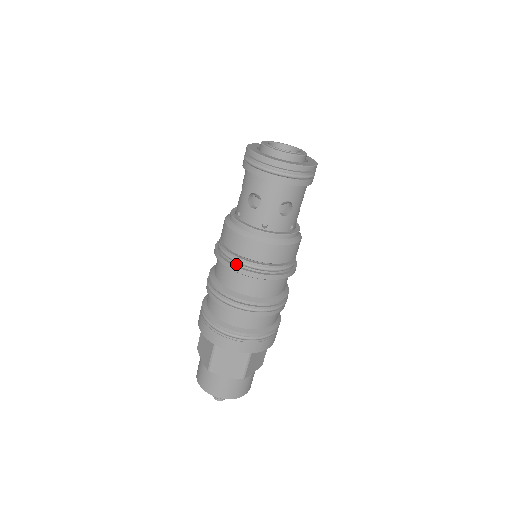
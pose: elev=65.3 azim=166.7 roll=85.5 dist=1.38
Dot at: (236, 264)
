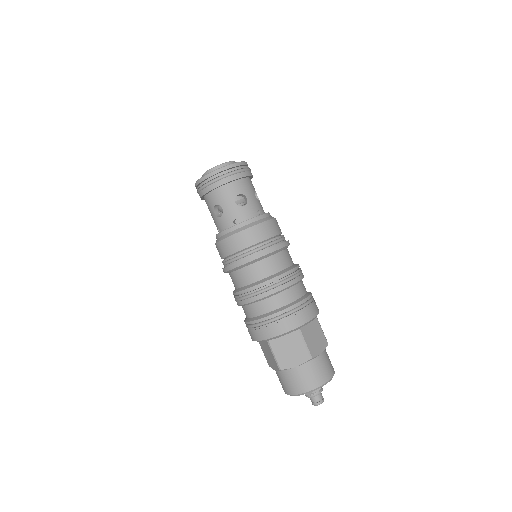
Dot at: (235, 262)
